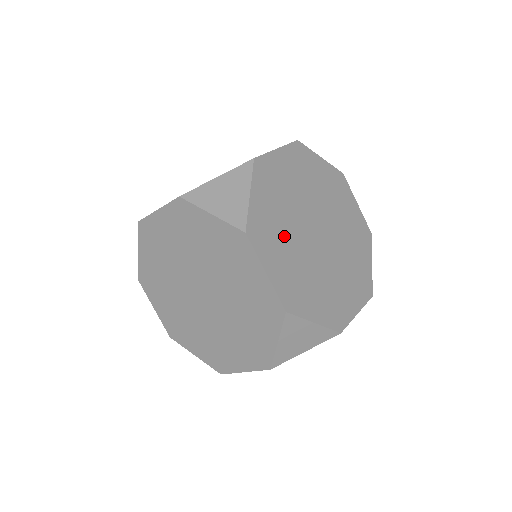
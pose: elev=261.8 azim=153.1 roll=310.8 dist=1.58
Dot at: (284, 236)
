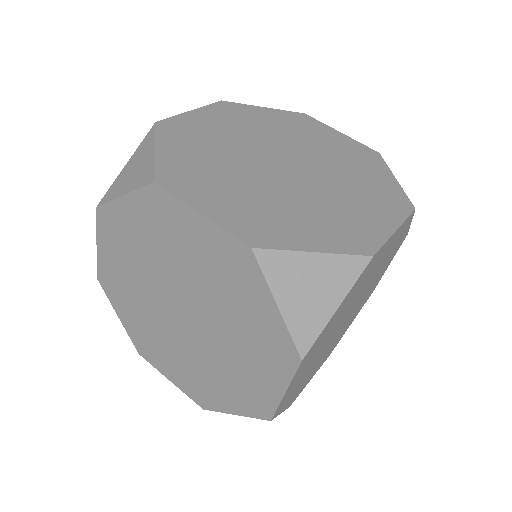
Dot at: (224, 176)
